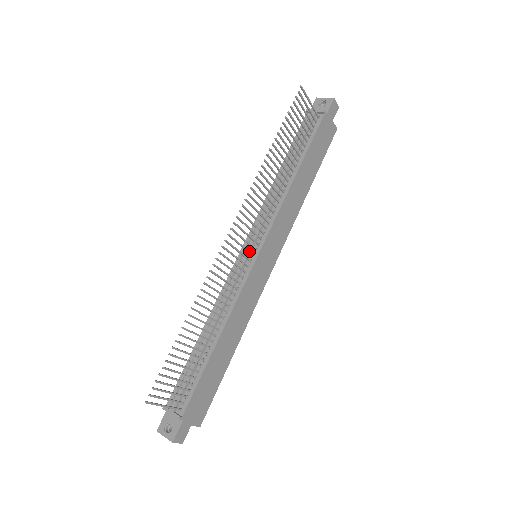
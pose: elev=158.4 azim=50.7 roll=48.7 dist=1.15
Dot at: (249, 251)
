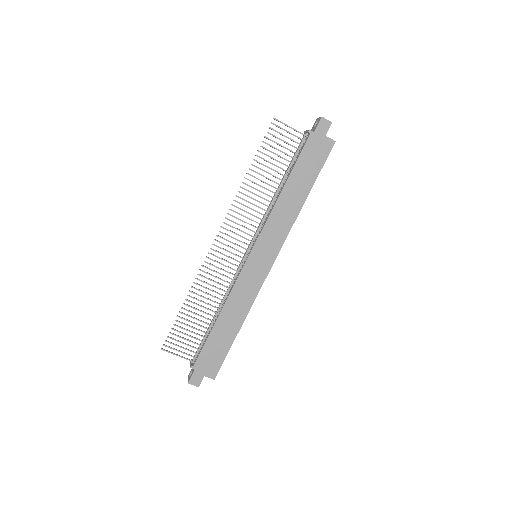
Dot at: (242, 252)
